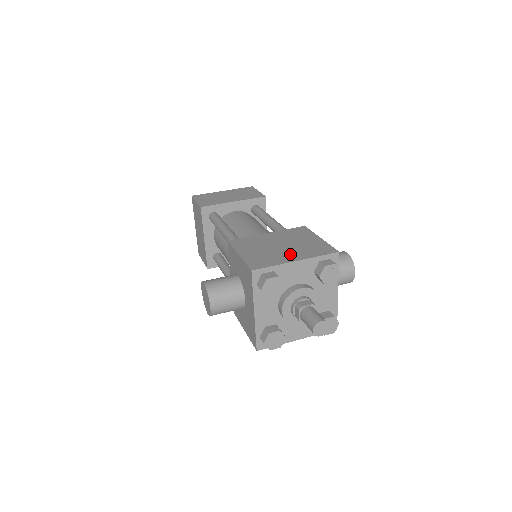
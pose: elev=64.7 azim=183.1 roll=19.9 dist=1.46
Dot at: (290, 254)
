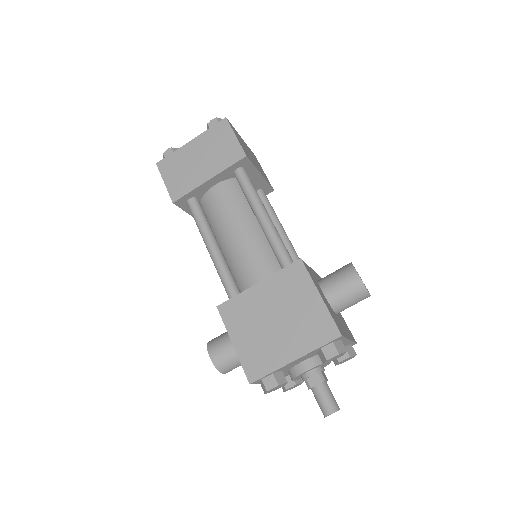
Dot at: (287, 344)
